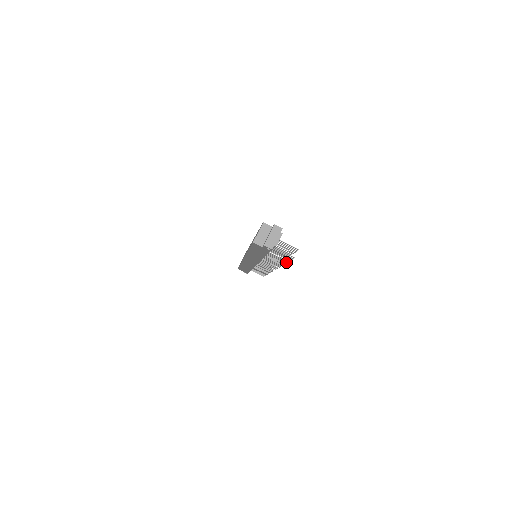
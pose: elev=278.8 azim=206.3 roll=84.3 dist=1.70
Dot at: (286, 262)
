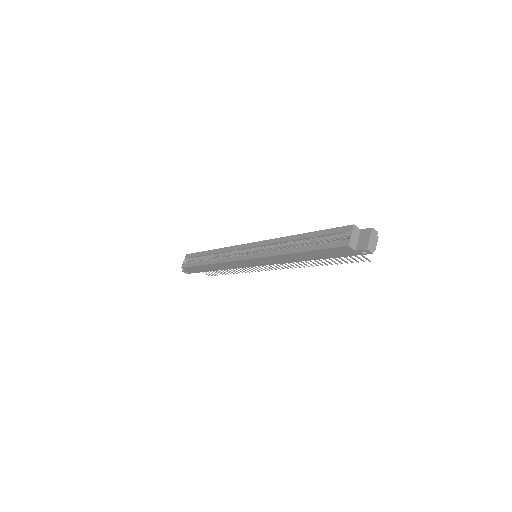
Dot at: (332, 264)
